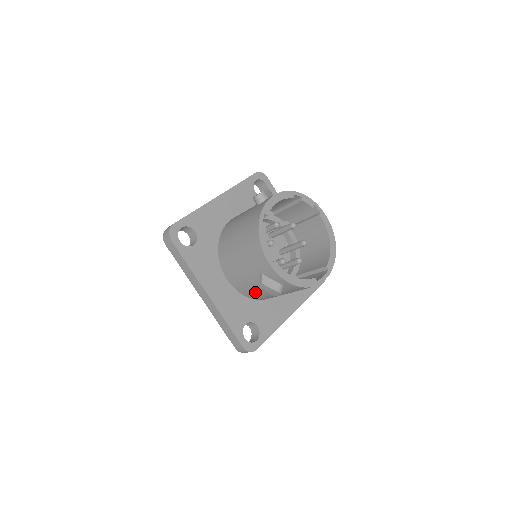
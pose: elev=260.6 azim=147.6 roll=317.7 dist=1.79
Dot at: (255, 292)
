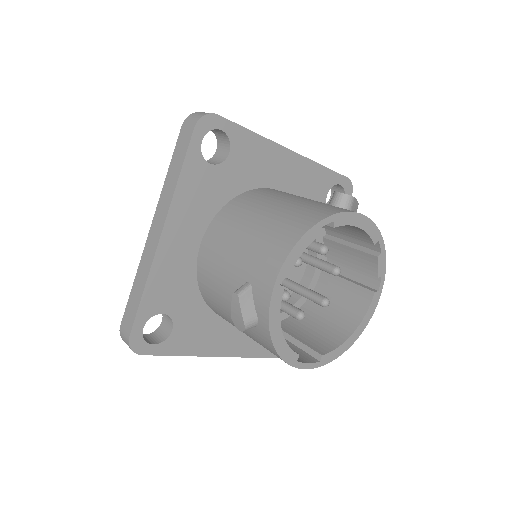
Dot at: (215, 292)
